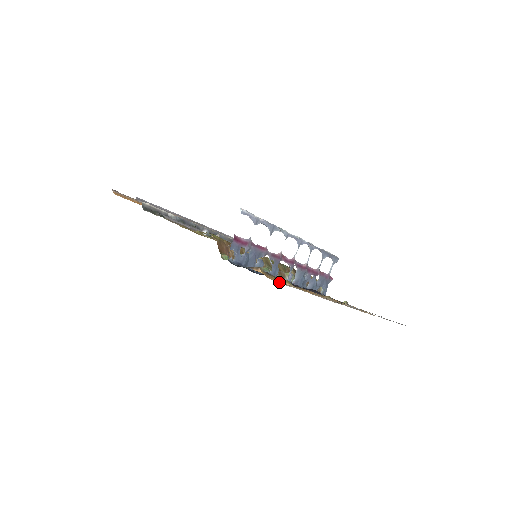
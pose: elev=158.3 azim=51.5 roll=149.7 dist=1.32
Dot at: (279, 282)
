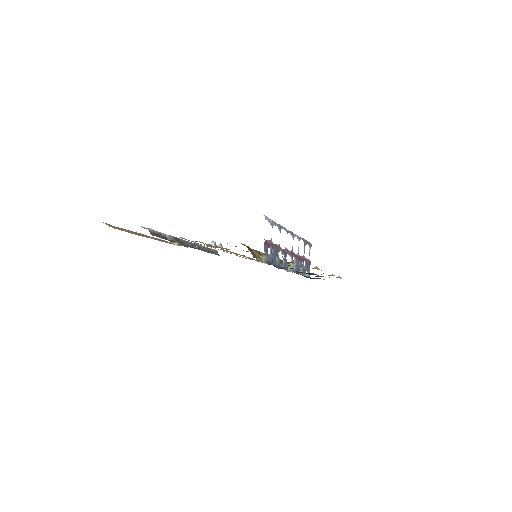
Dot at: occluded
